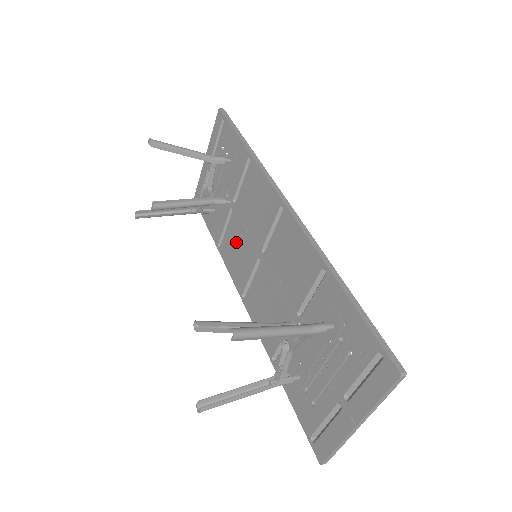
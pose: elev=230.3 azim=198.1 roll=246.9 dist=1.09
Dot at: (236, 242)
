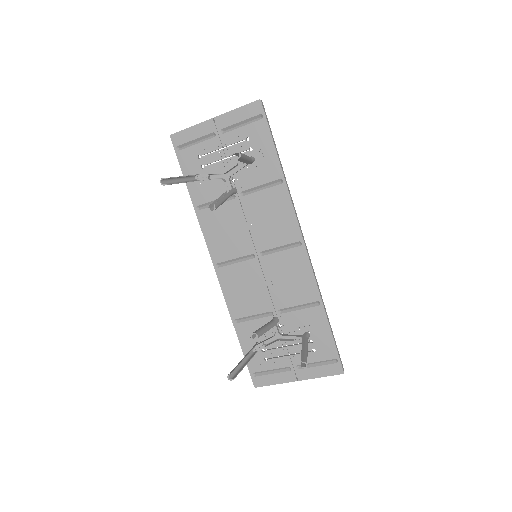
Dot at: (228, 224)
